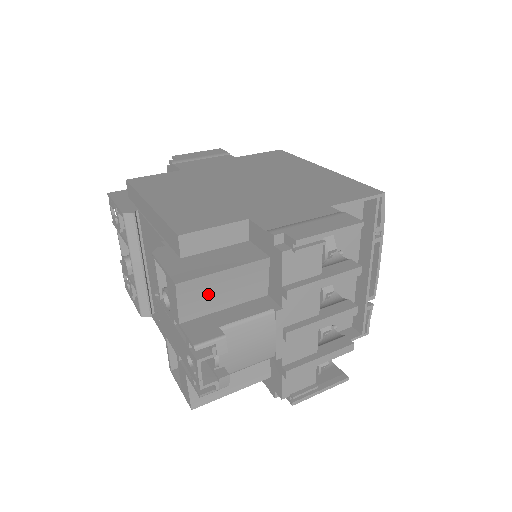
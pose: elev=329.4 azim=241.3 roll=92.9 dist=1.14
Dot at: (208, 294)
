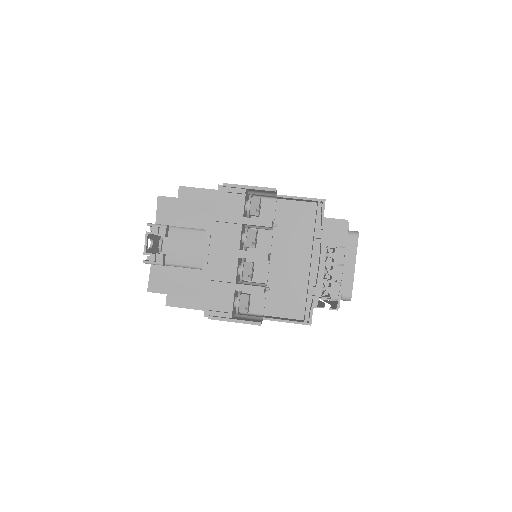
Dot at: (175, 212)
